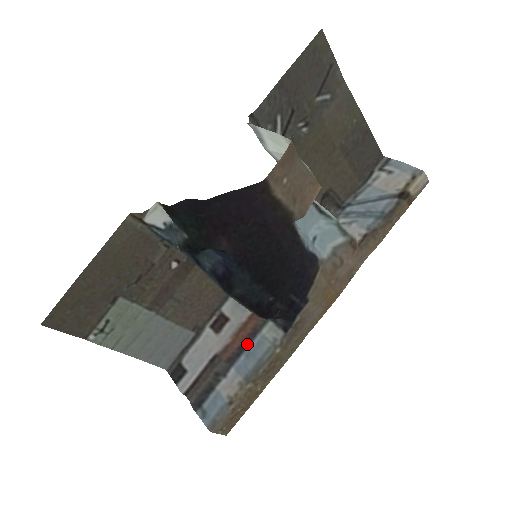
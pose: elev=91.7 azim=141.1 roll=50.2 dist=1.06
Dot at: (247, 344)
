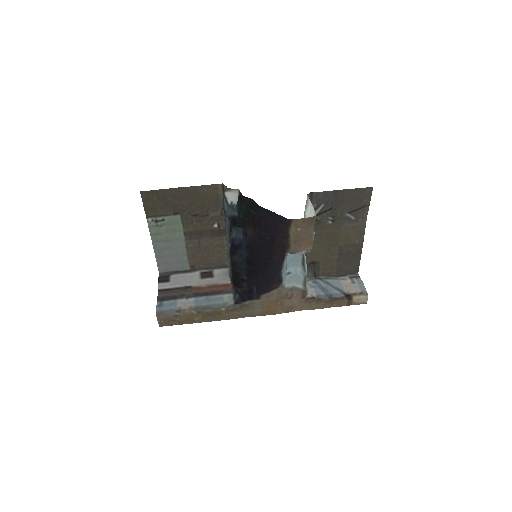
Dot at: (211, 294)
